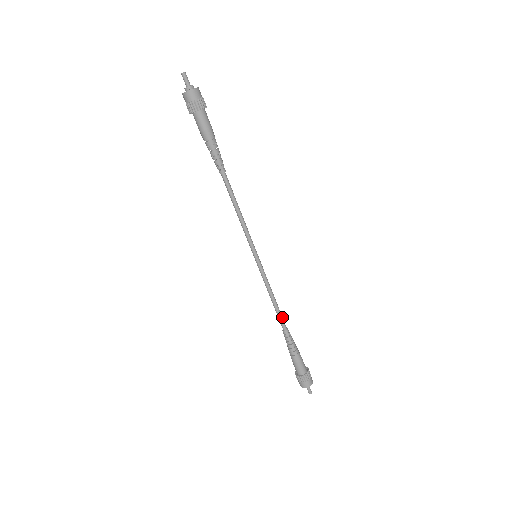
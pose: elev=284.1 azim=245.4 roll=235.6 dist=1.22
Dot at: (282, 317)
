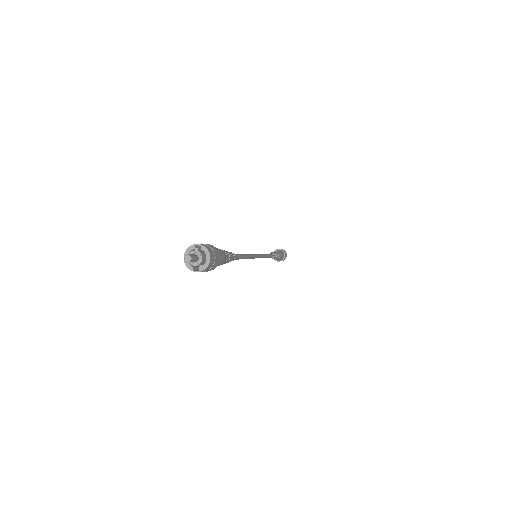
Dot at: (239, 256)
